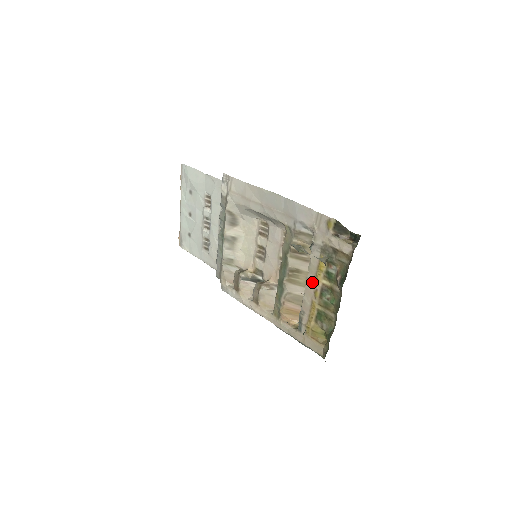
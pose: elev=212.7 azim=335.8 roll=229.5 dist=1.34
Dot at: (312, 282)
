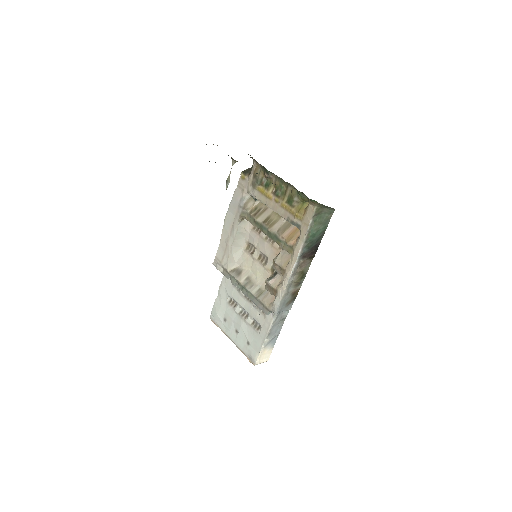
Dot at: (270, 202)
